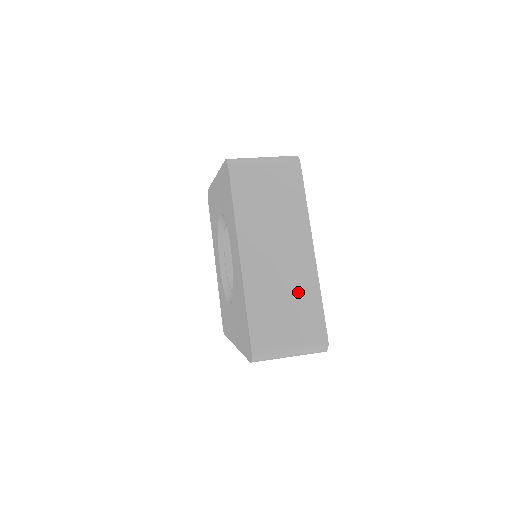
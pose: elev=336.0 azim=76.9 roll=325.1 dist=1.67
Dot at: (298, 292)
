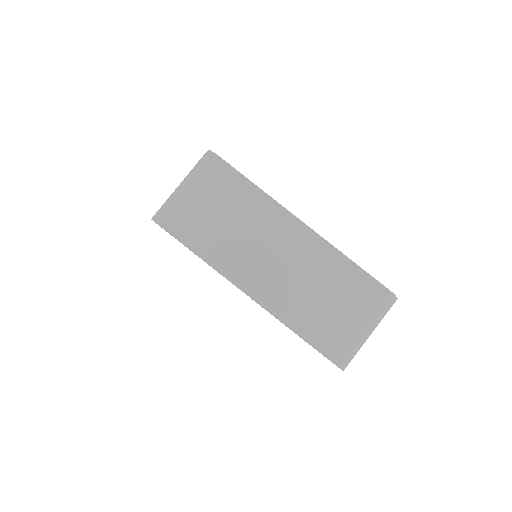
Dot at: (327, 276)
